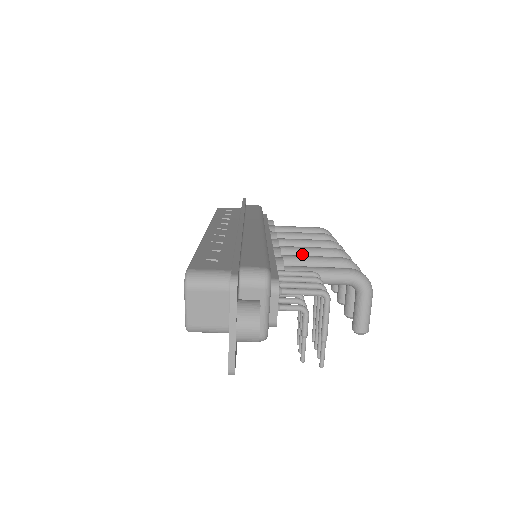
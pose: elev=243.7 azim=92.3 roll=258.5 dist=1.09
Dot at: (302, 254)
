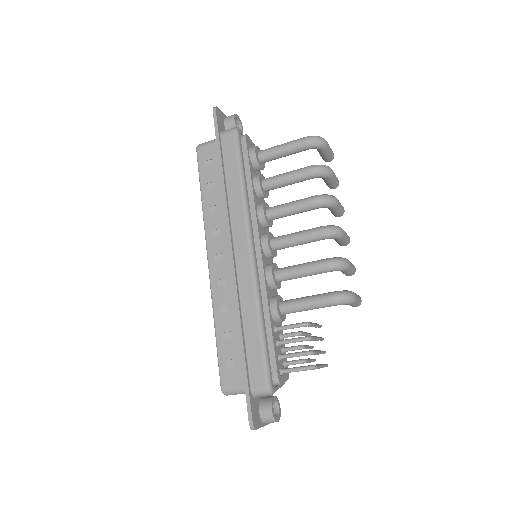
Dot at: (293, 246)
